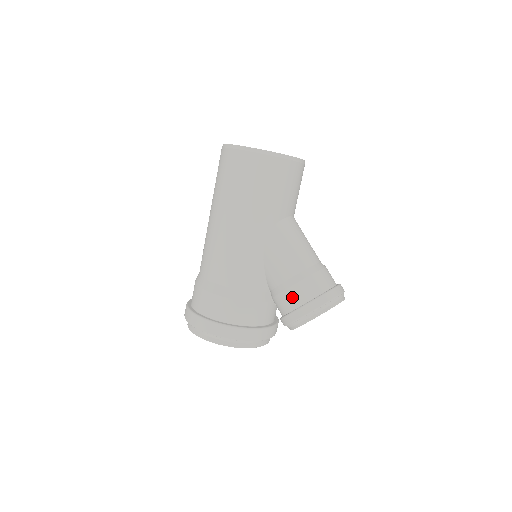
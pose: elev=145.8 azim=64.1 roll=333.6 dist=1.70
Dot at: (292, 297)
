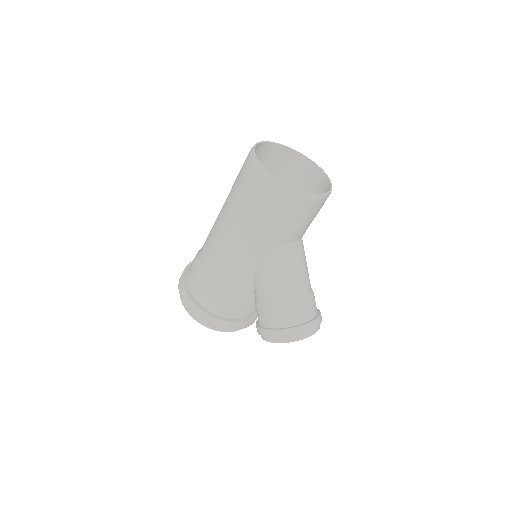
Dot at: (267, 317)
